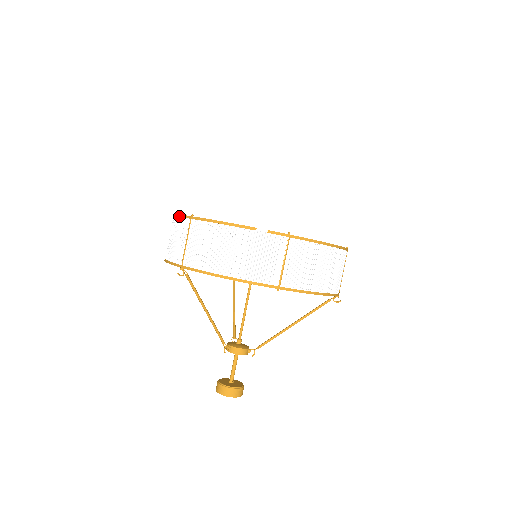
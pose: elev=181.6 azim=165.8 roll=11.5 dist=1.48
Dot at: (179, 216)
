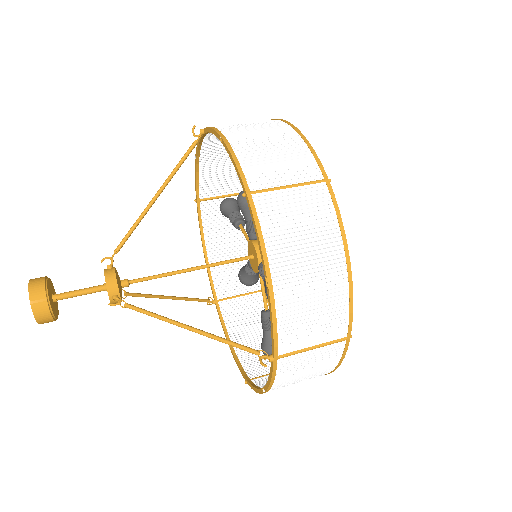
Dot at: occluded
